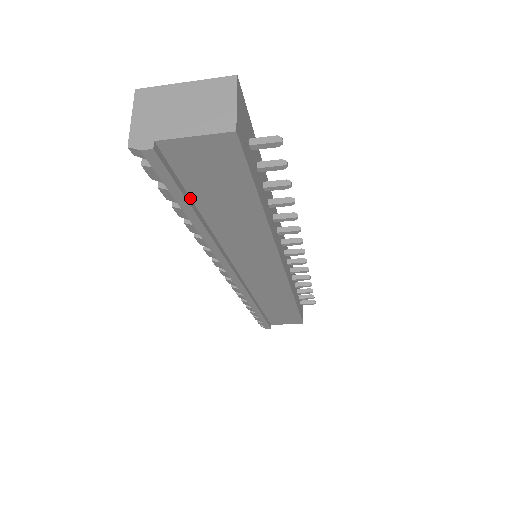
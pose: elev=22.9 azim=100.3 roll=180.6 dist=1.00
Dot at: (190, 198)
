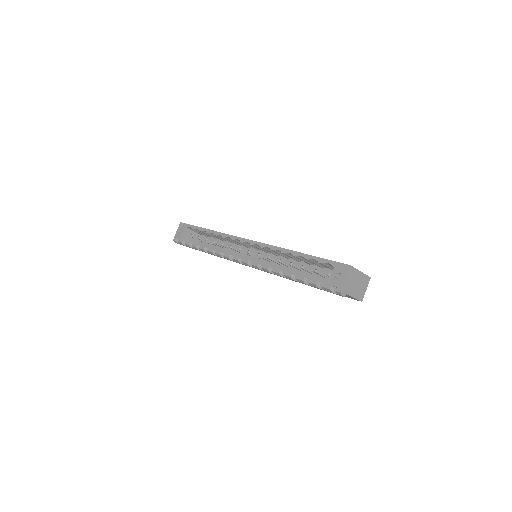
Dot at: occluded
